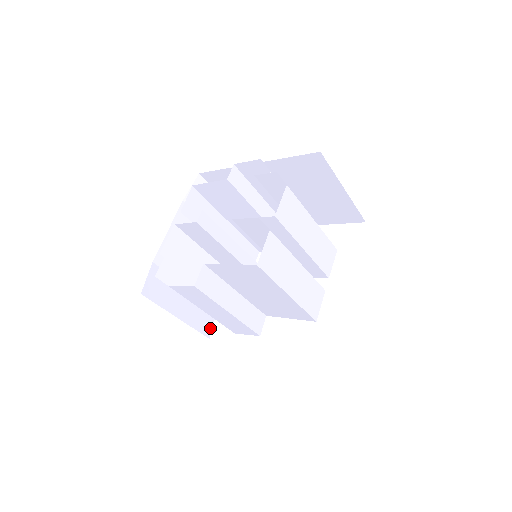
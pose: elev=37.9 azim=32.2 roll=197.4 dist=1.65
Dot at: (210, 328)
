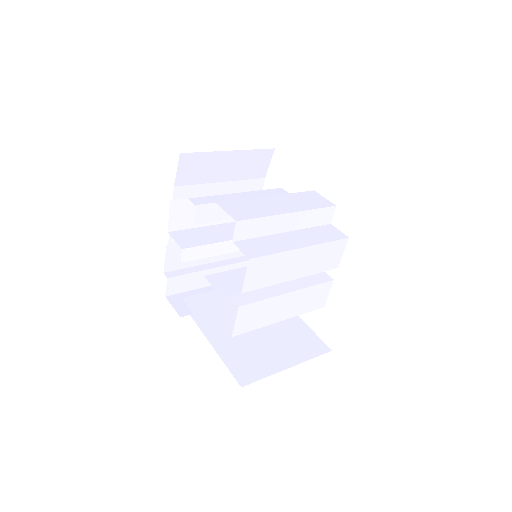
Dot at: occluded
